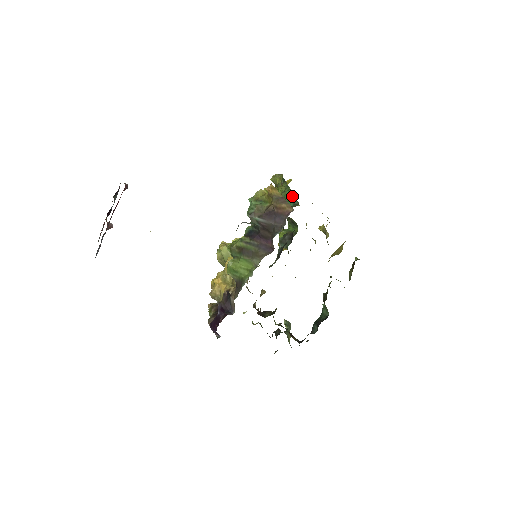
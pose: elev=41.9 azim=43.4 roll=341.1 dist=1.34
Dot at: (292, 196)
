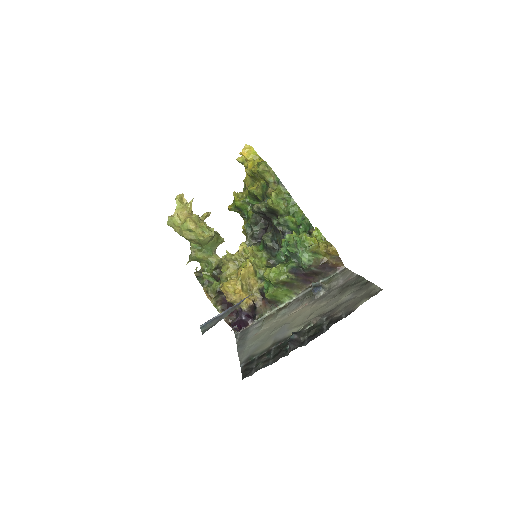
Dot at: (308, 221)
